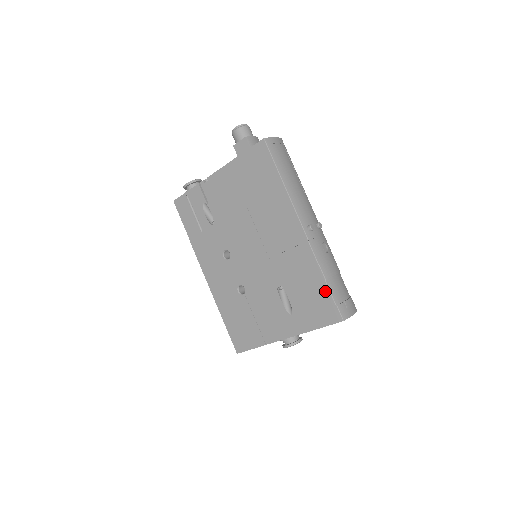
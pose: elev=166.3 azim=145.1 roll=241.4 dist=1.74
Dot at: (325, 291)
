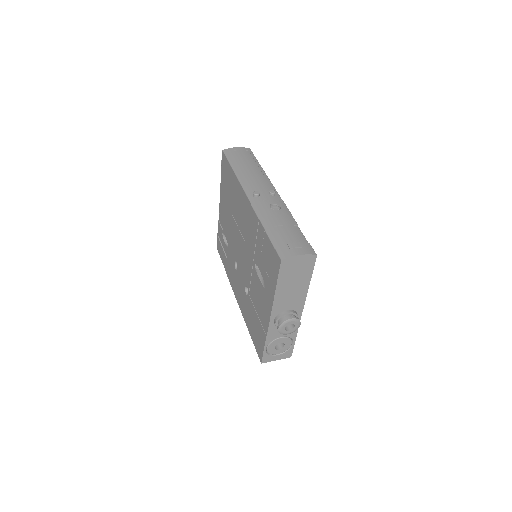
Dot at: (268, 241)
